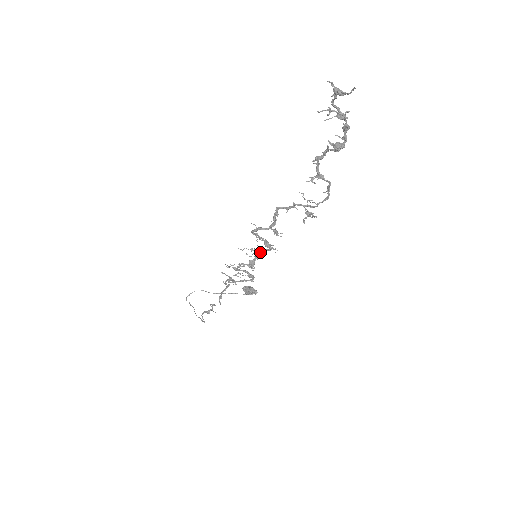
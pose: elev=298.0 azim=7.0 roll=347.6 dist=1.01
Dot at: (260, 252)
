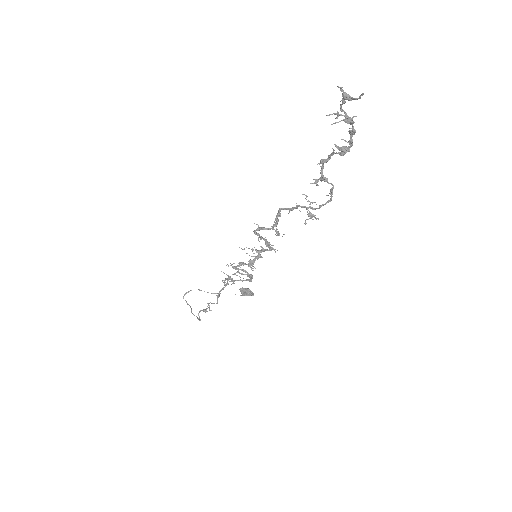
Dot at: (260, 252)
